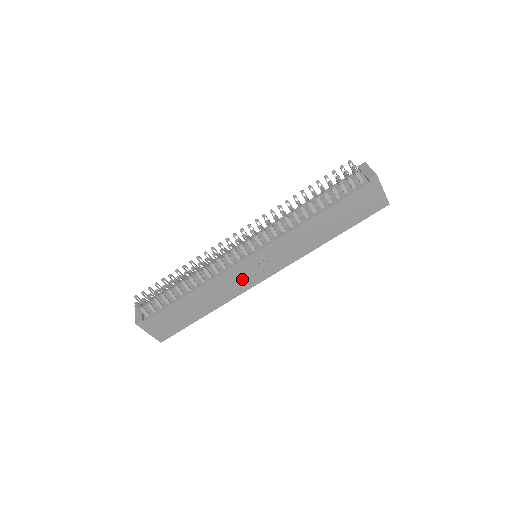
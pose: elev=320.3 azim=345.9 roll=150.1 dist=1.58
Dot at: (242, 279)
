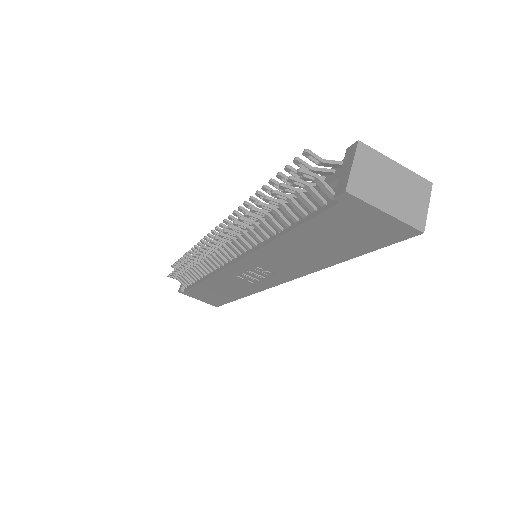
Dot at: (245, 281)
